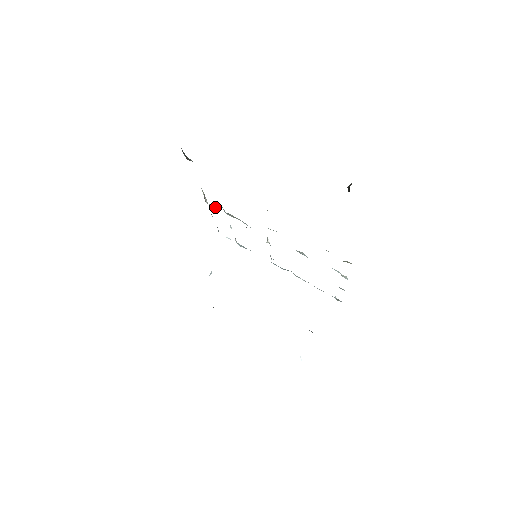
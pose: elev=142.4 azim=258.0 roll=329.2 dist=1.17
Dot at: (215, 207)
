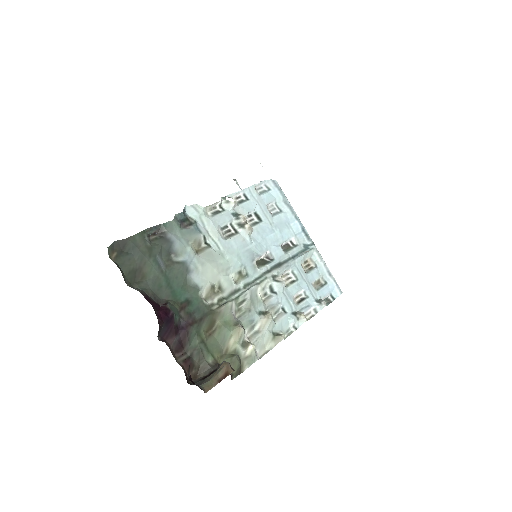
Dot at: (229, 205)
